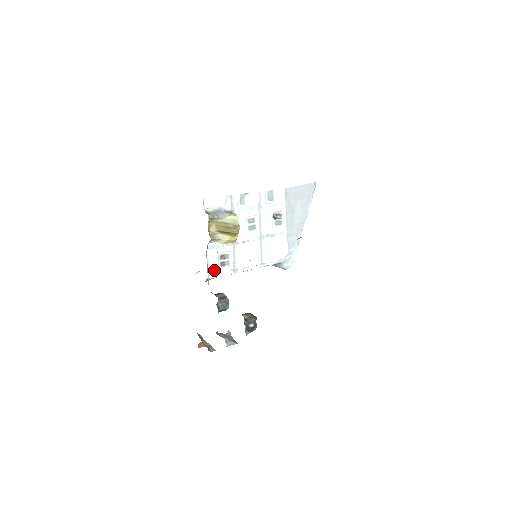
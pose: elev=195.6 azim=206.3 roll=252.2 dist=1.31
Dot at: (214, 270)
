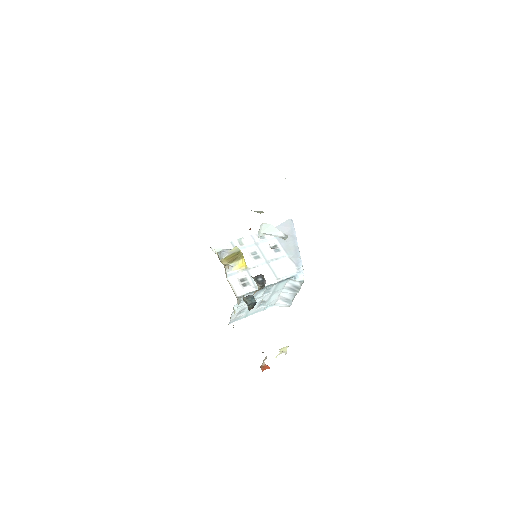
Dot at: (239, 290)
